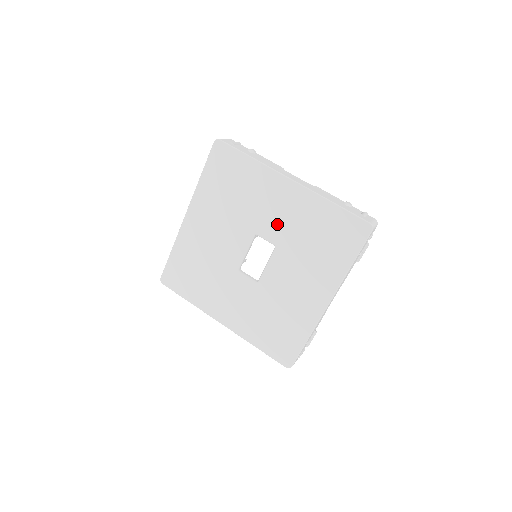
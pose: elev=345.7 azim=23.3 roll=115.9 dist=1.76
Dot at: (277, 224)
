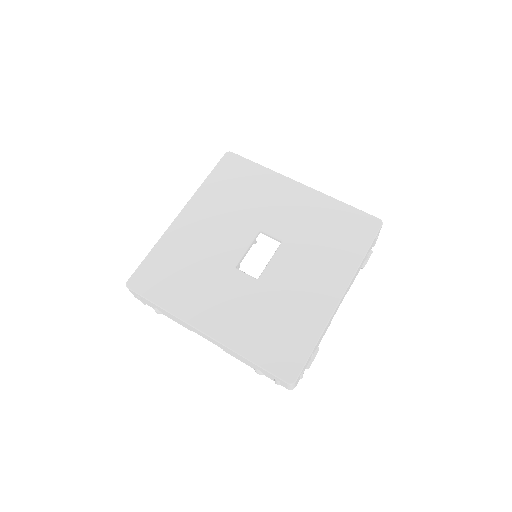
Dot at: (285, 220)
